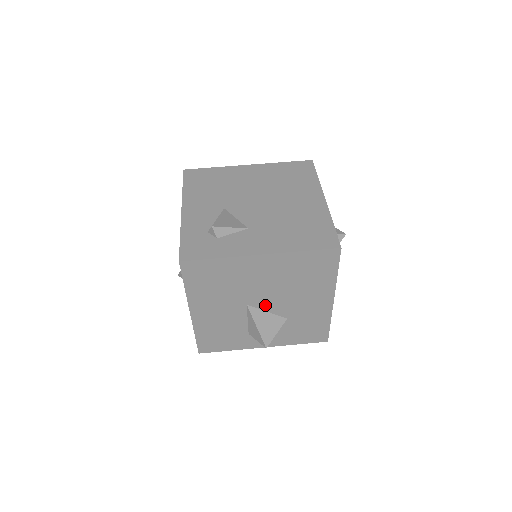
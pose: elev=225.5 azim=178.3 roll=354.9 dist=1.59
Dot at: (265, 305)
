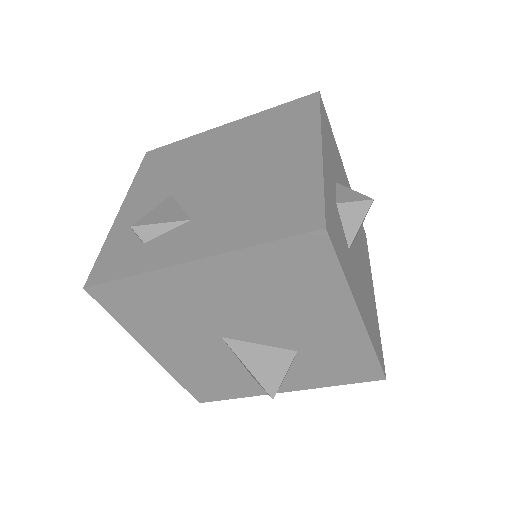
Dot at: (250, 335)
